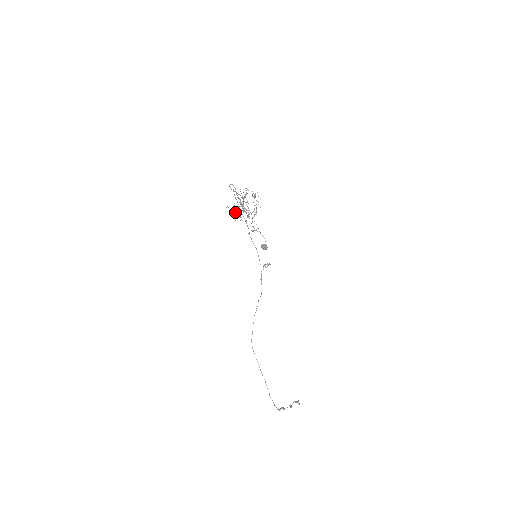
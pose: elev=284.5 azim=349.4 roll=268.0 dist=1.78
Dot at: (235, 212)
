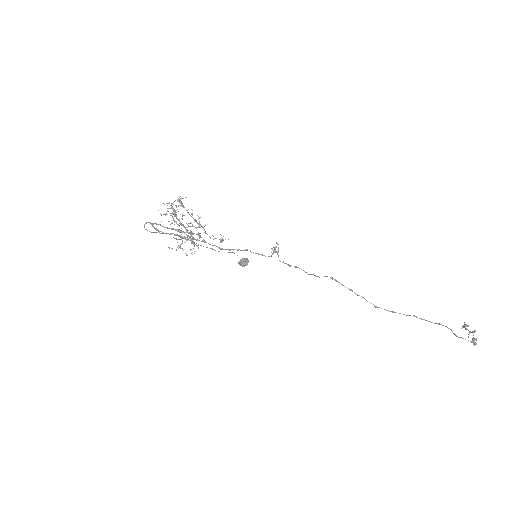
Dot at: (184, 242)
